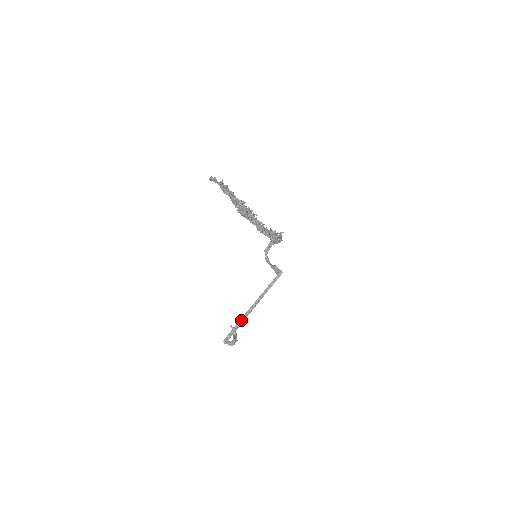
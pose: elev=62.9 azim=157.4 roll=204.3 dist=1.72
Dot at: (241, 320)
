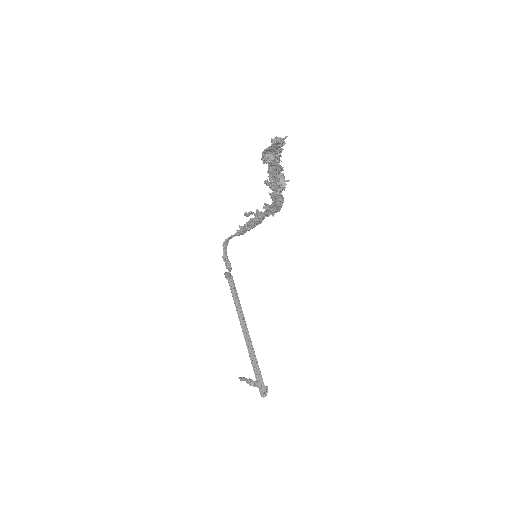
Dot at: (250, 358)
